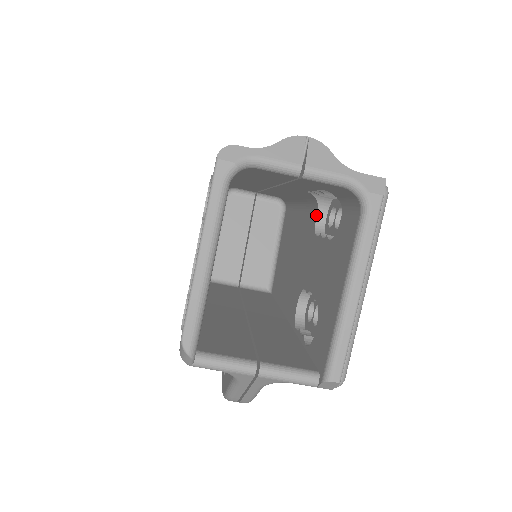
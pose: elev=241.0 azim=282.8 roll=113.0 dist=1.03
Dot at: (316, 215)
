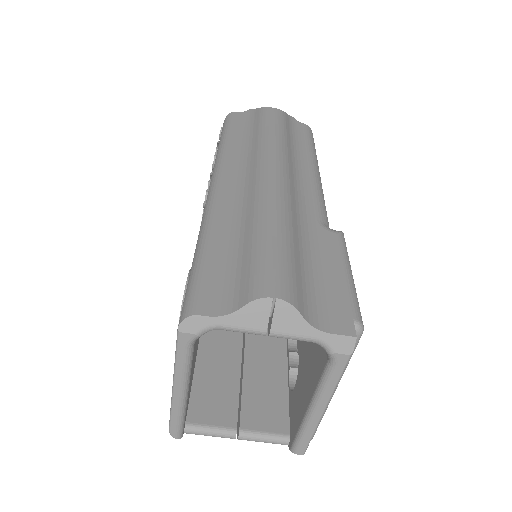
Dot at: occluded
